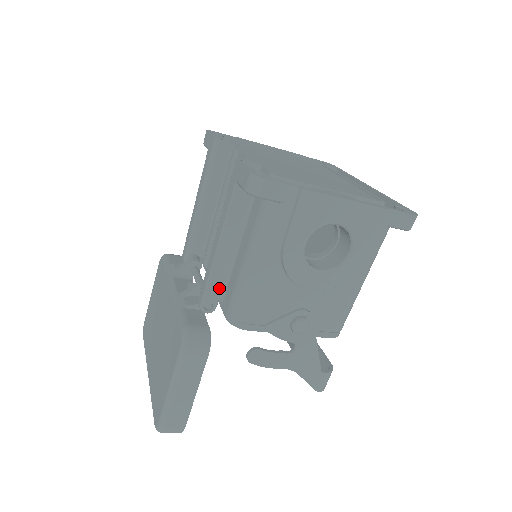
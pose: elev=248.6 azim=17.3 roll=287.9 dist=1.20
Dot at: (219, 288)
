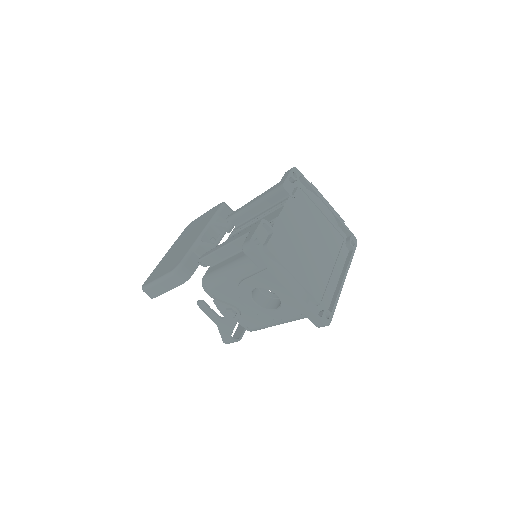
Dot at: (213, 261)
